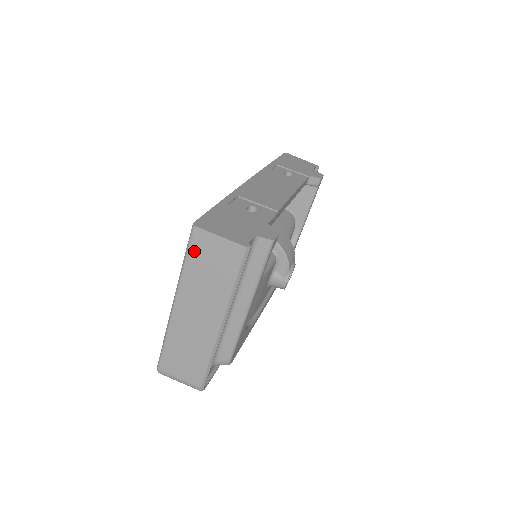
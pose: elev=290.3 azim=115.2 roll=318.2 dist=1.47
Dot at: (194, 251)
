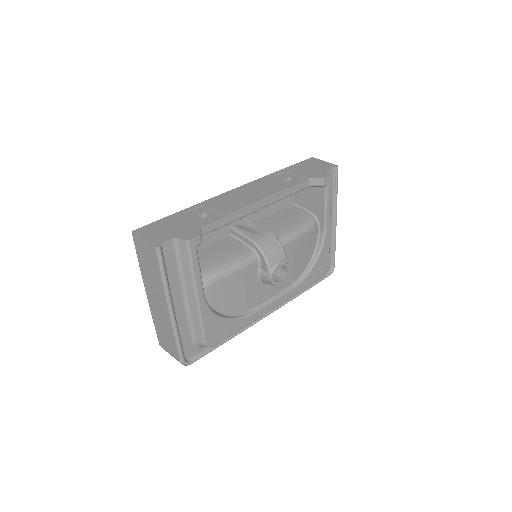
Dot at: (138, 252)
